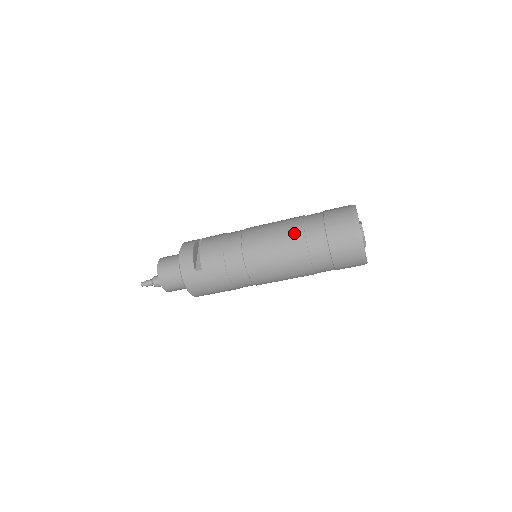
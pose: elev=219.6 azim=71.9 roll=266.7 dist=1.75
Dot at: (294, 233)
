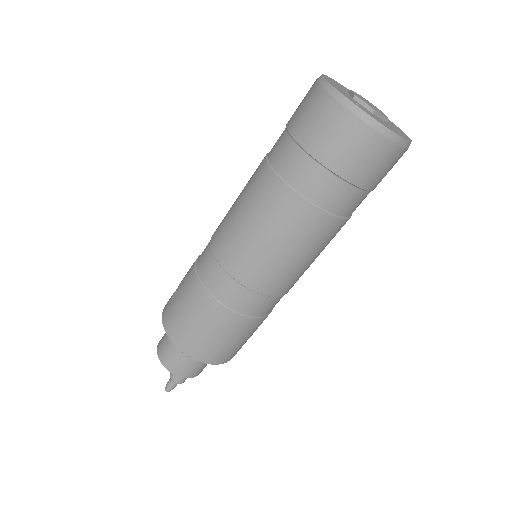
Dot at: occluded
